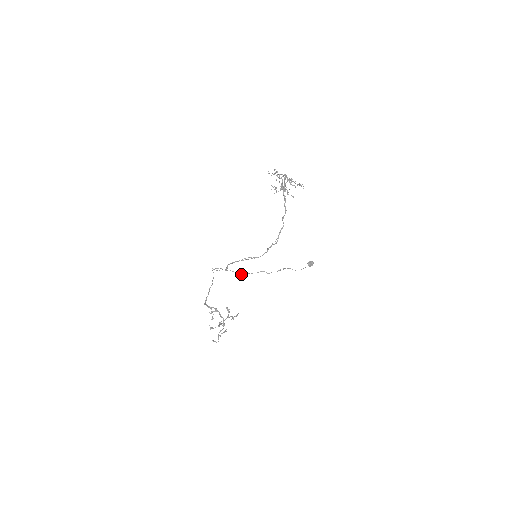
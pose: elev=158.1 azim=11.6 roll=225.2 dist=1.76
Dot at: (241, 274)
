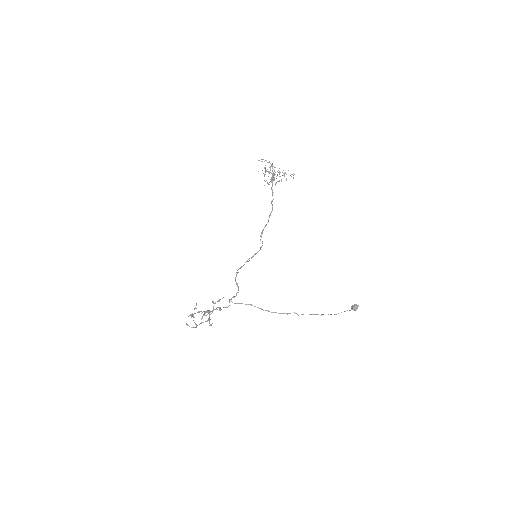
Dot at: occluded
